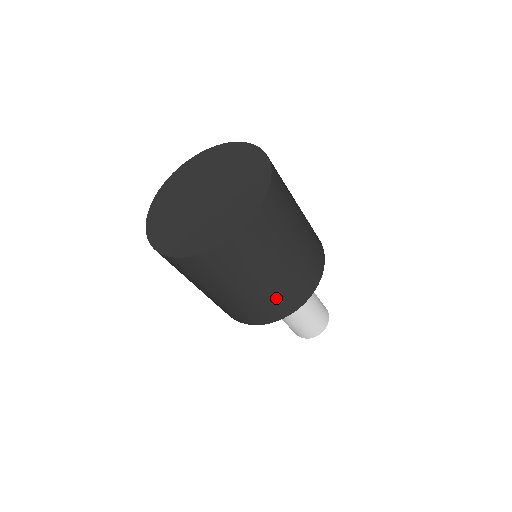
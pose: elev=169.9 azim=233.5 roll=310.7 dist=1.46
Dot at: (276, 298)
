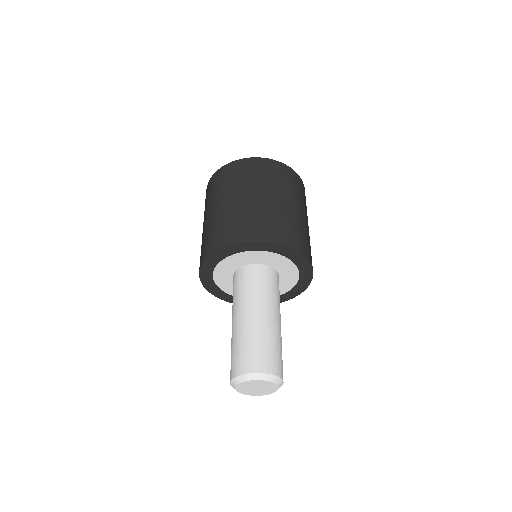
Dot at: (304, 234)
